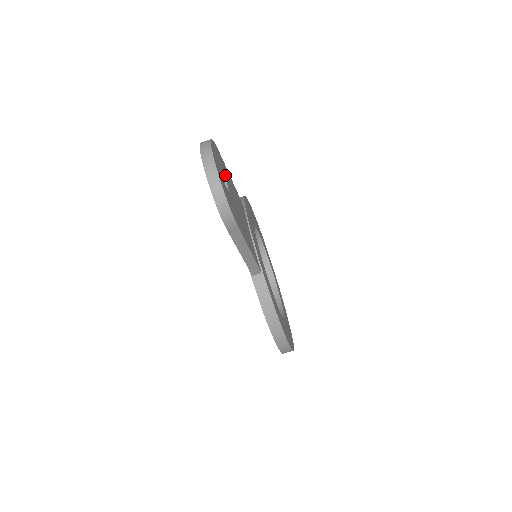
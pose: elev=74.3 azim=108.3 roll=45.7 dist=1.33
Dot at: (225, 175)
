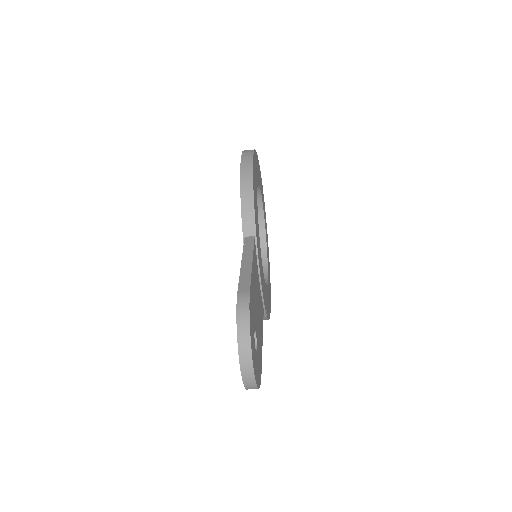
Dot at: (254, 317)
